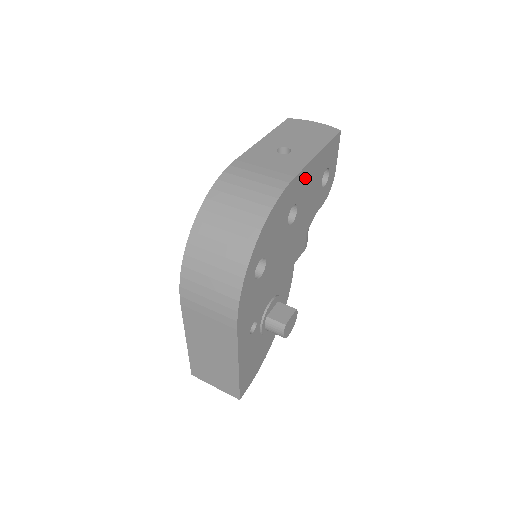
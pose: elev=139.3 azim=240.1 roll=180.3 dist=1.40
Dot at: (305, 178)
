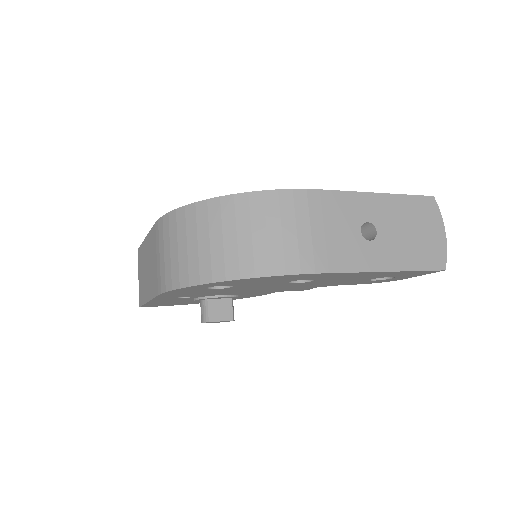
Dot at: (346, 275)
